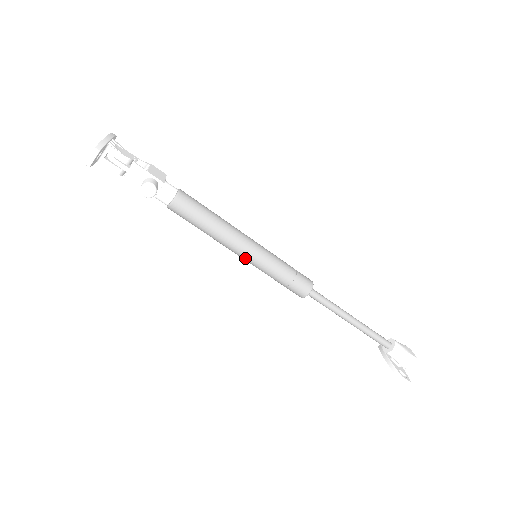
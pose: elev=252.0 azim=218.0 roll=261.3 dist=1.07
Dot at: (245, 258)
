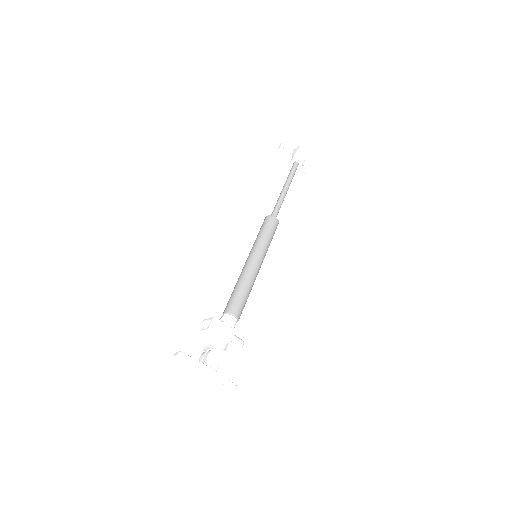
Dot at: occluded
